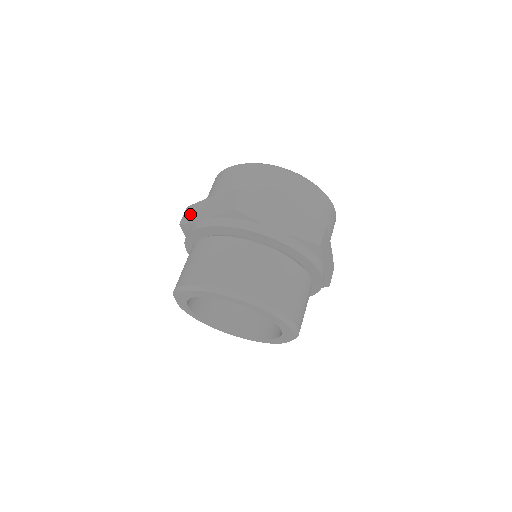
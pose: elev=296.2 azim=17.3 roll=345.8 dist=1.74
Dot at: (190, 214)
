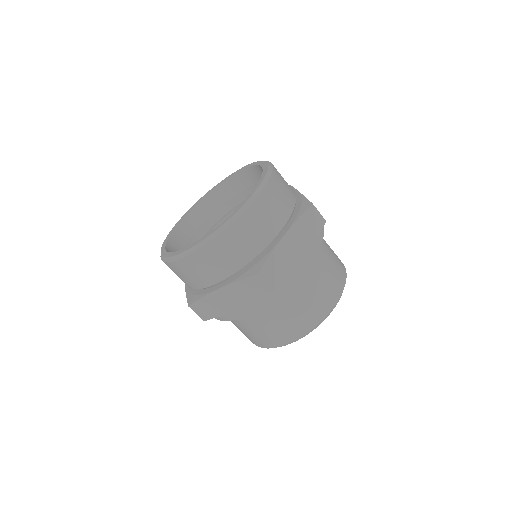
Dot at: occluded
